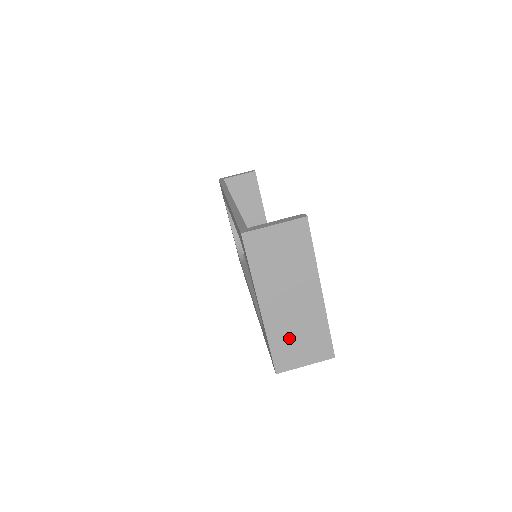
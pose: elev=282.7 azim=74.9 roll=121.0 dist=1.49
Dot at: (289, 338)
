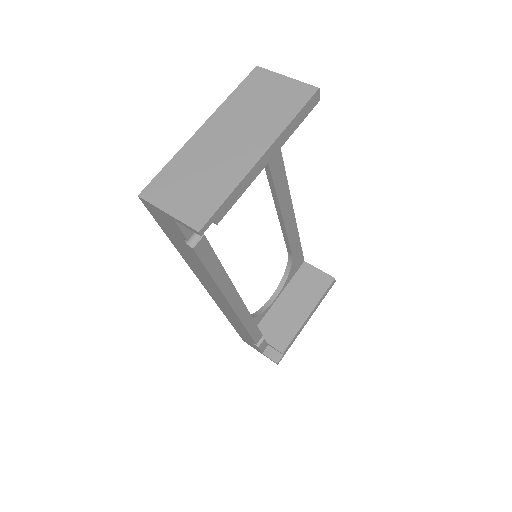
Dot at: (188, 173)
